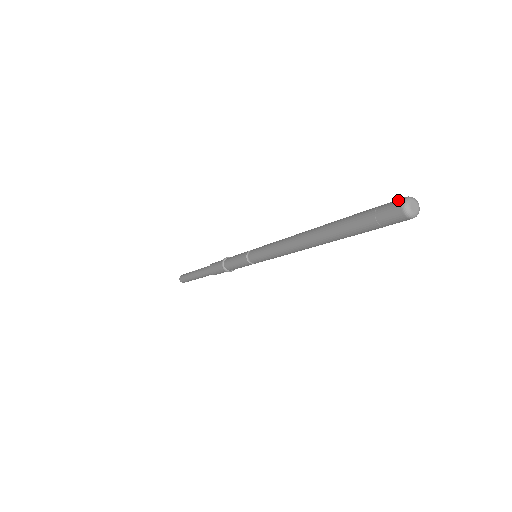
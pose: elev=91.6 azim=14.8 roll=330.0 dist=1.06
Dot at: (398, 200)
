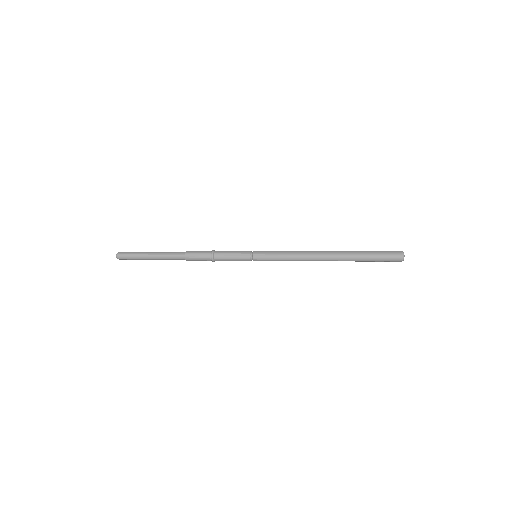
Dot at: (398, 251)
